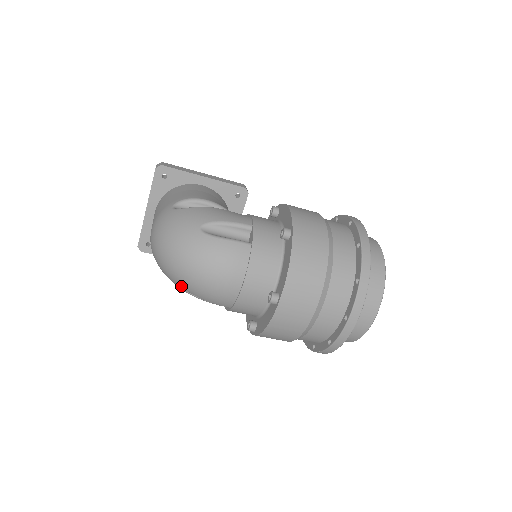
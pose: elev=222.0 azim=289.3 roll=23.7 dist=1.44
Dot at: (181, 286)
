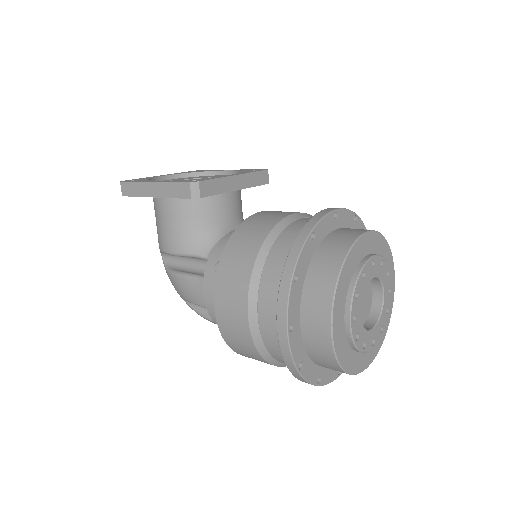
Dot at: occluded
